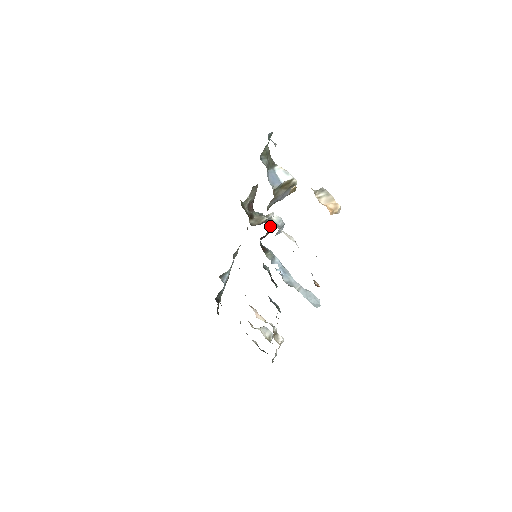
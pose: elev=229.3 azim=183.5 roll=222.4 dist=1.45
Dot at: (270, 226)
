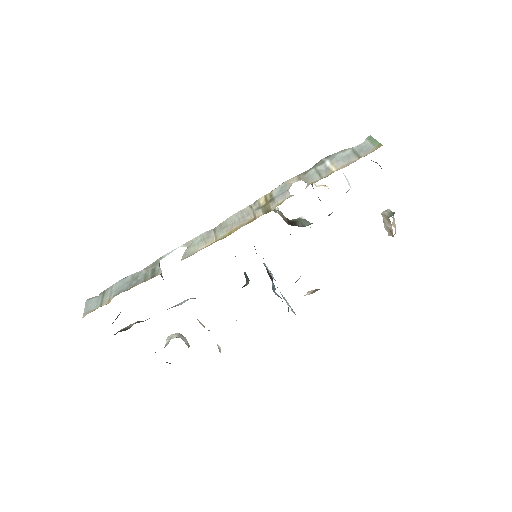
Dot at: occluded
